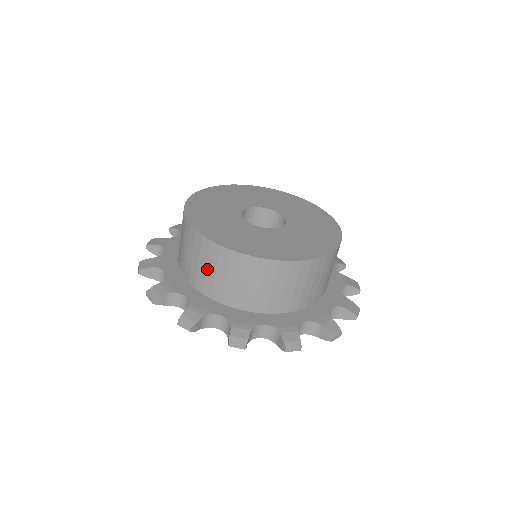
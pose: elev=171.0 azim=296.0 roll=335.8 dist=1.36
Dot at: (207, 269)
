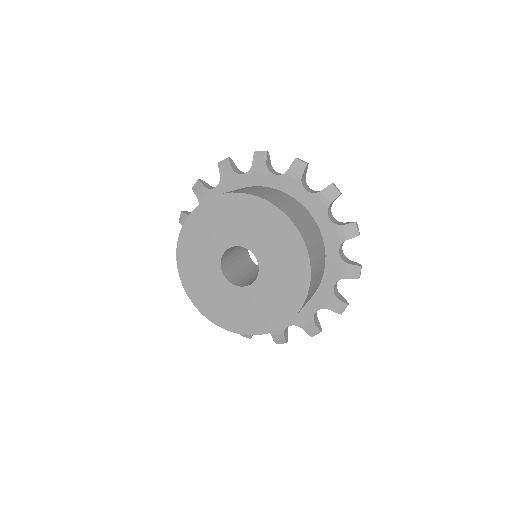
Dot at: occluded
